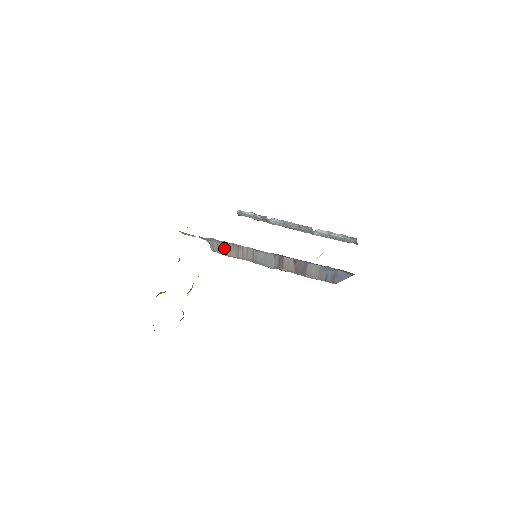
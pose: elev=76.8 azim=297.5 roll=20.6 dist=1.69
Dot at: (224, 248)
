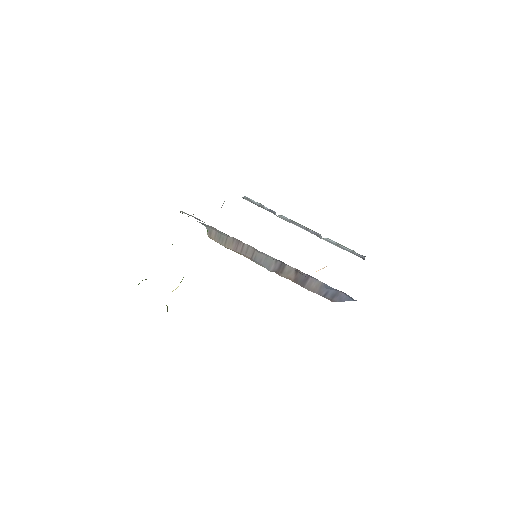
Dot at: (223, 239)
